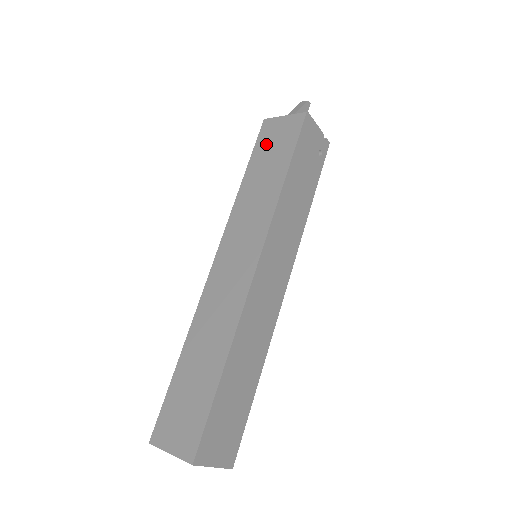
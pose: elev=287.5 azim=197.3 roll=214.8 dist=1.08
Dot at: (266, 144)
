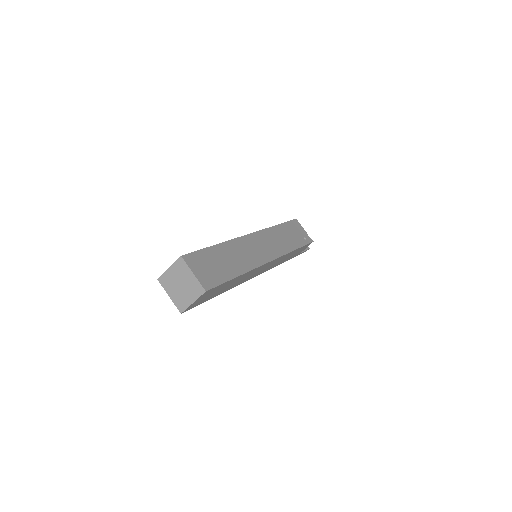
Dot at: occluded
